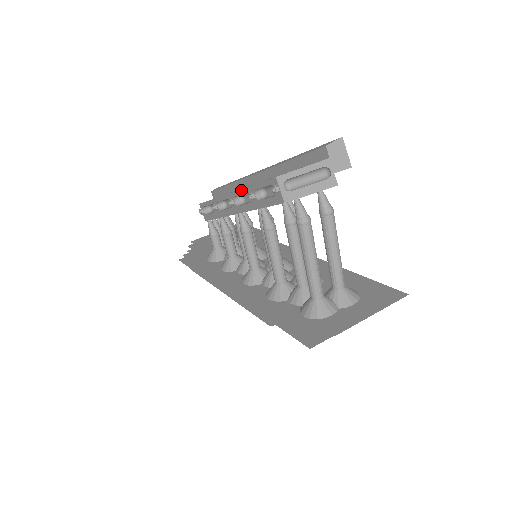
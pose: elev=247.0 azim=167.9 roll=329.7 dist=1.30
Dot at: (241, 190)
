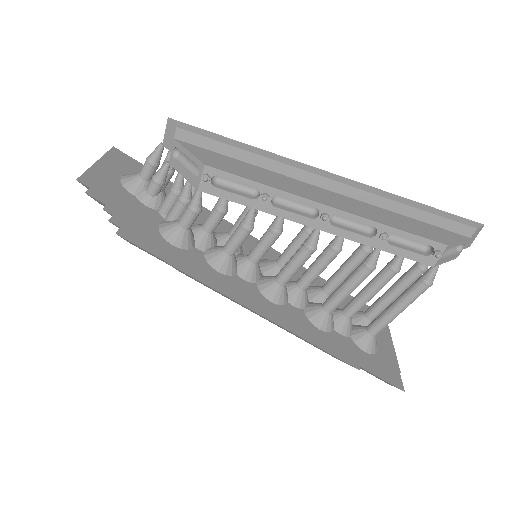
Dot at: (364, 219)
